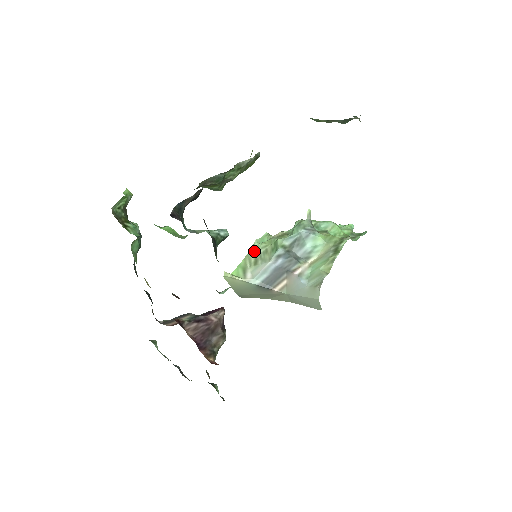
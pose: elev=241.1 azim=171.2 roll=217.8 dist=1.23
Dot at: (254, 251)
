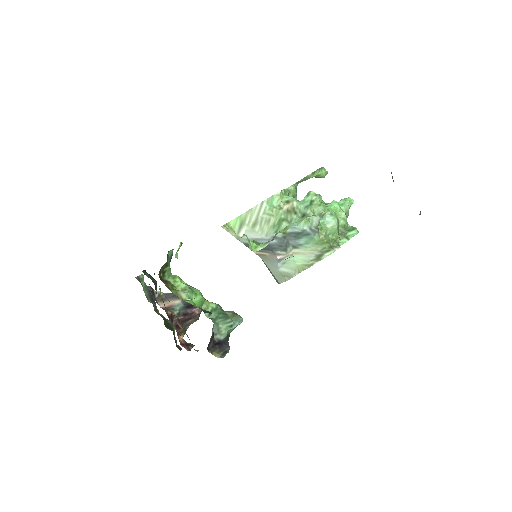
Dot at: (259, 210)
